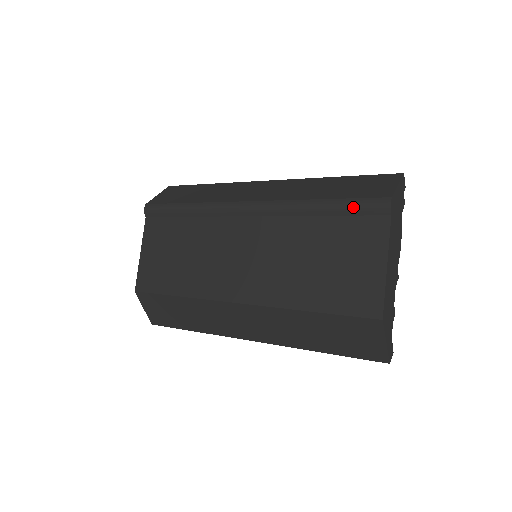
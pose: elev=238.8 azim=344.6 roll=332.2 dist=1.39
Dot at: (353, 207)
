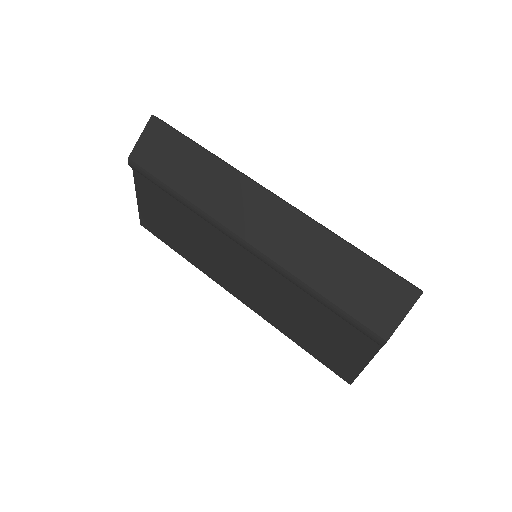
Dot at: (348, 322)
